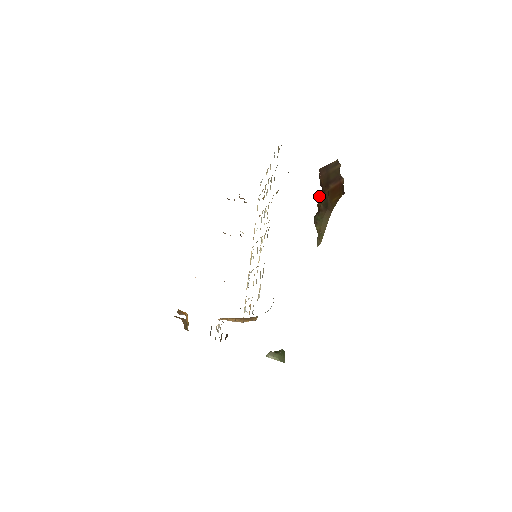
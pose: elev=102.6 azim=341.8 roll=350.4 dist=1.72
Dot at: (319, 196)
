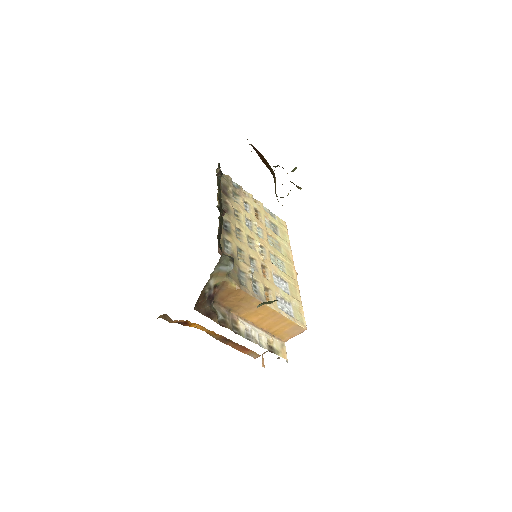
Dot at: occluded
